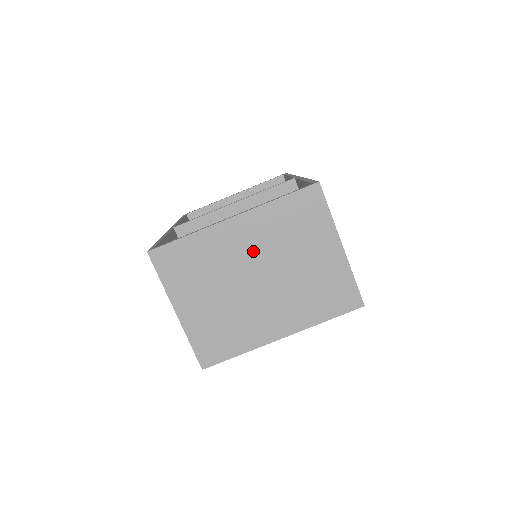
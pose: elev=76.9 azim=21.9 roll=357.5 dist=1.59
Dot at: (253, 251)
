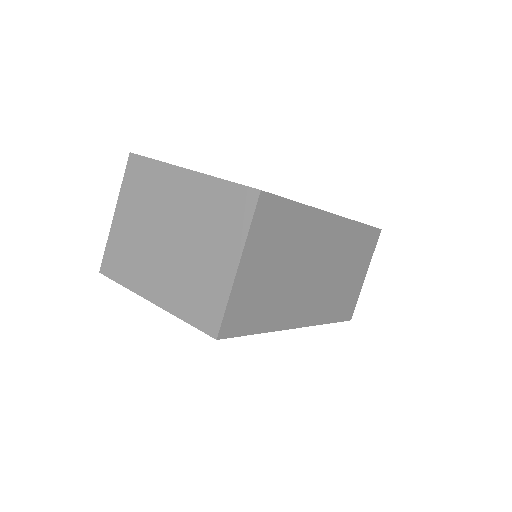
Dot at: (181, 210)
